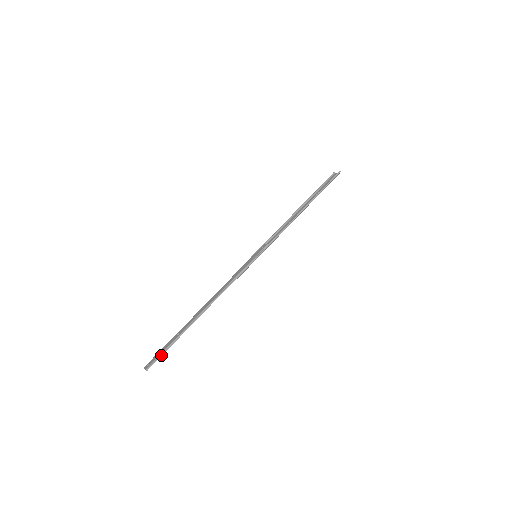
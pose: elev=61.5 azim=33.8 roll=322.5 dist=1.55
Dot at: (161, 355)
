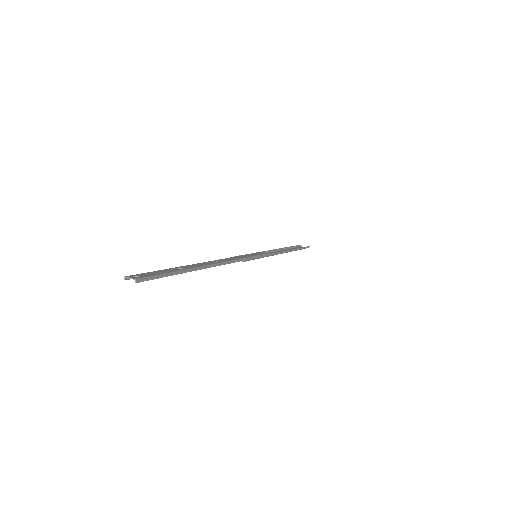
Dot at: (159, 276)
